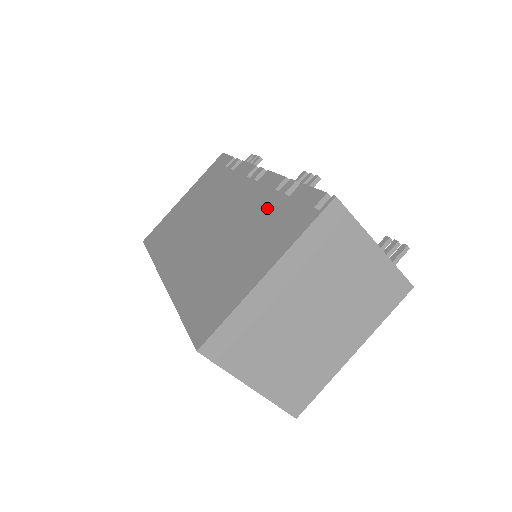
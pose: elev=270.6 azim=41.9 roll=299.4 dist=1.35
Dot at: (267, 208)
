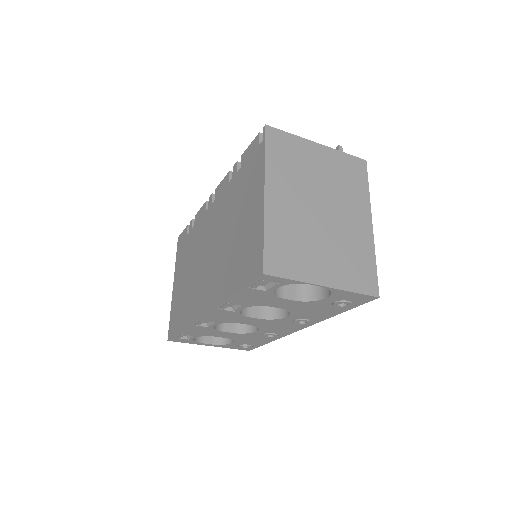
Dot at: (233, 190)
